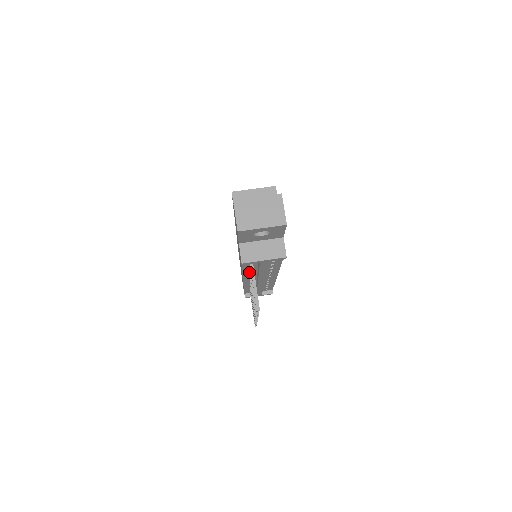
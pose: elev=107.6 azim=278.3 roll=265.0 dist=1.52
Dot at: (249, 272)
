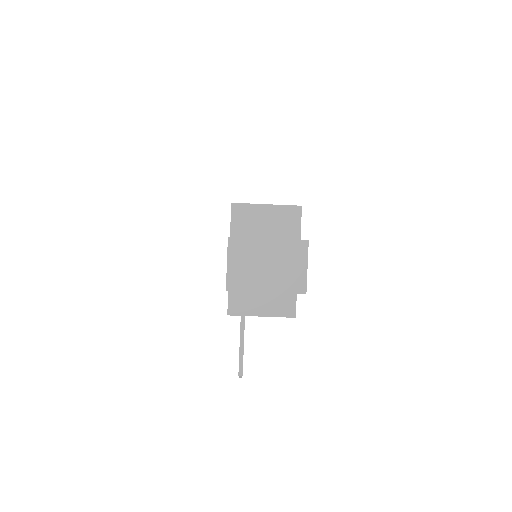
Dot at: occluded
